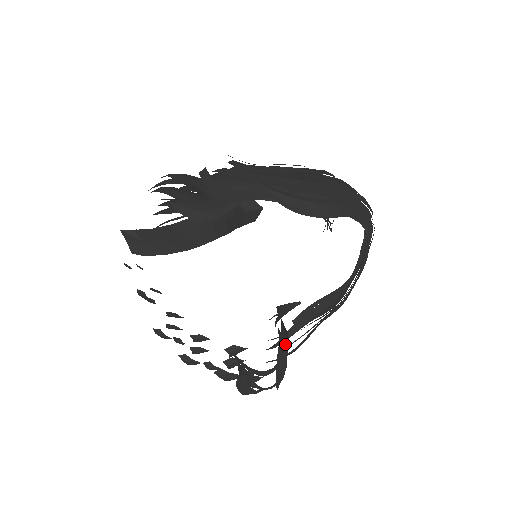
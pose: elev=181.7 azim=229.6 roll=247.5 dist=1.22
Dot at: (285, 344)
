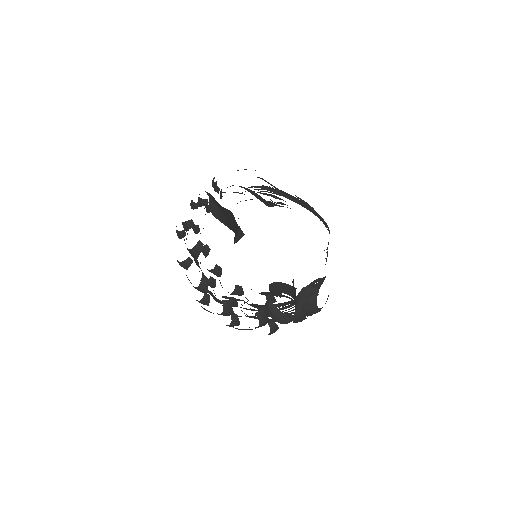
Dot at: occluded
